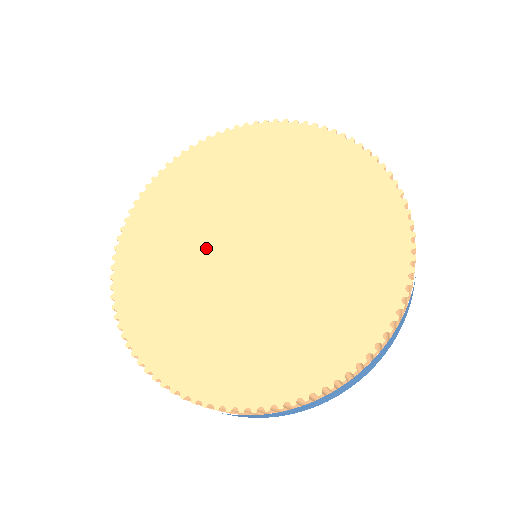
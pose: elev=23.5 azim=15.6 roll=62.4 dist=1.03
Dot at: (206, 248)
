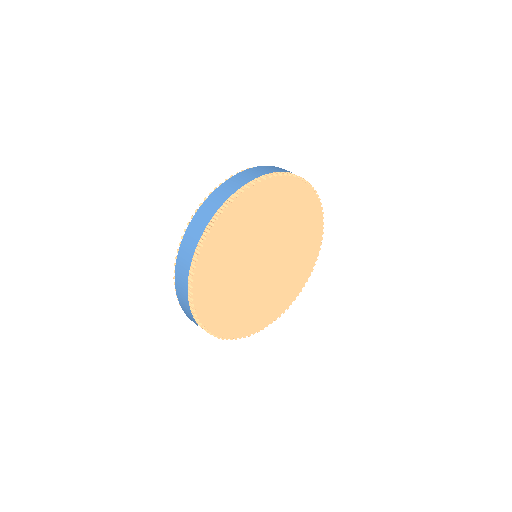
Dot at: (248, 282)
